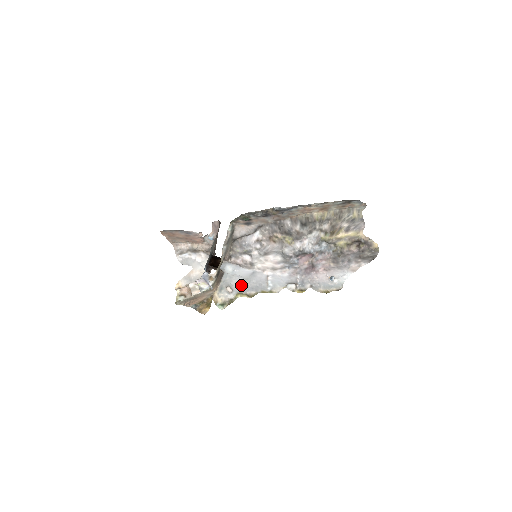
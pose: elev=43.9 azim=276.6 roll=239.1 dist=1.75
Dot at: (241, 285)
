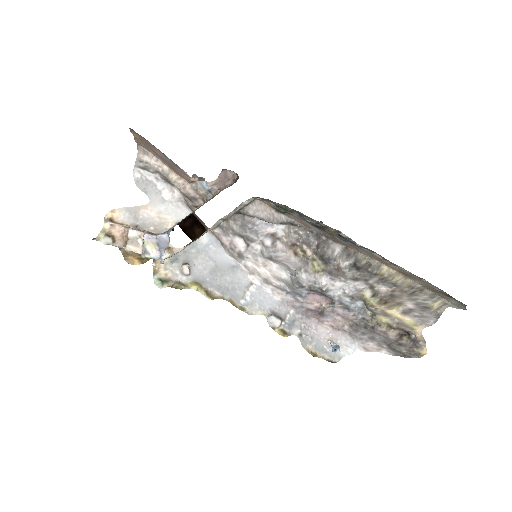
Dot at: (207, 273)
